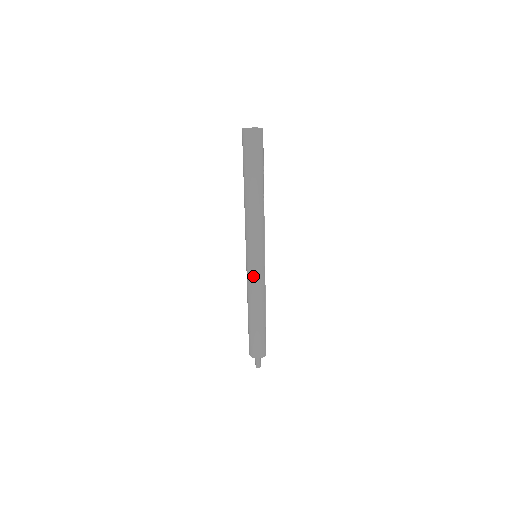
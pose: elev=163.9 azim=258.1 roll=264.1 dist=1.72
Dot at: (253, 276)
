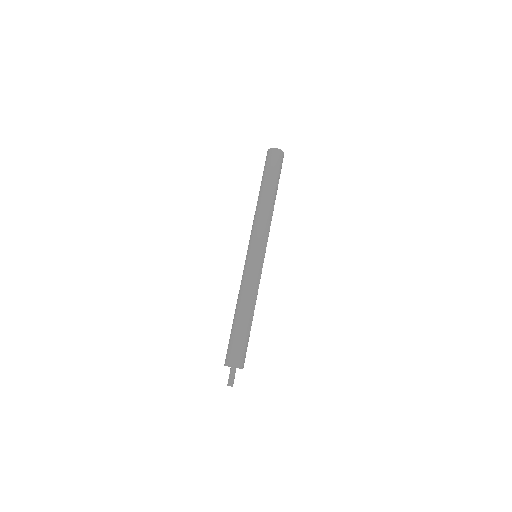
Dot at: (248, 269)
